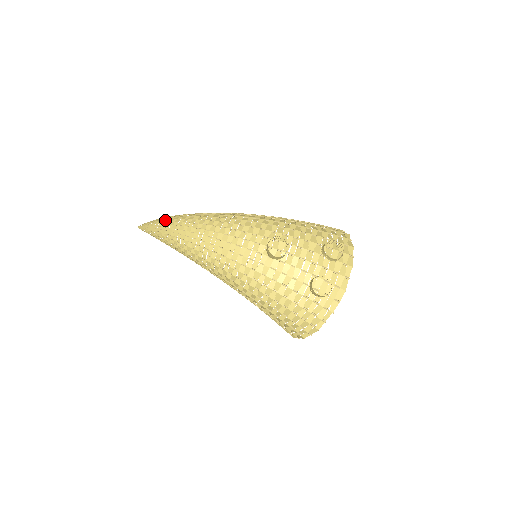
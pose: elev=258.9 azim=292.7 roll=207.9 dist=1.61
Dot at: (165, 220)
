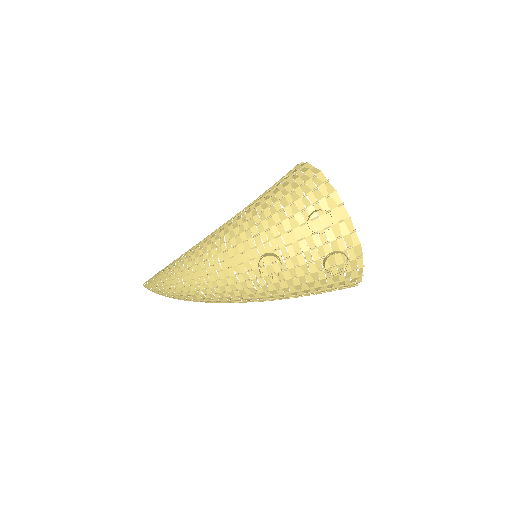
Dot at: (158, 284)
